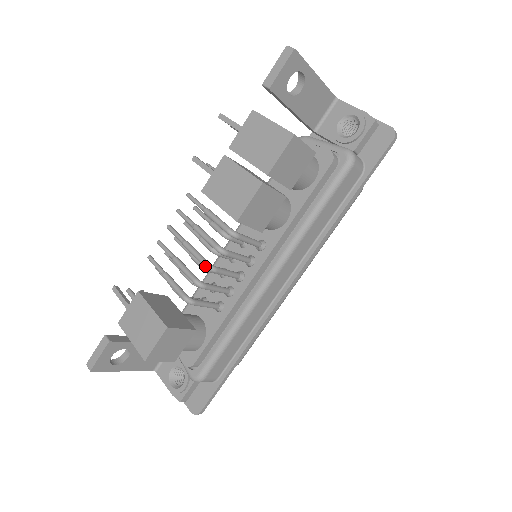
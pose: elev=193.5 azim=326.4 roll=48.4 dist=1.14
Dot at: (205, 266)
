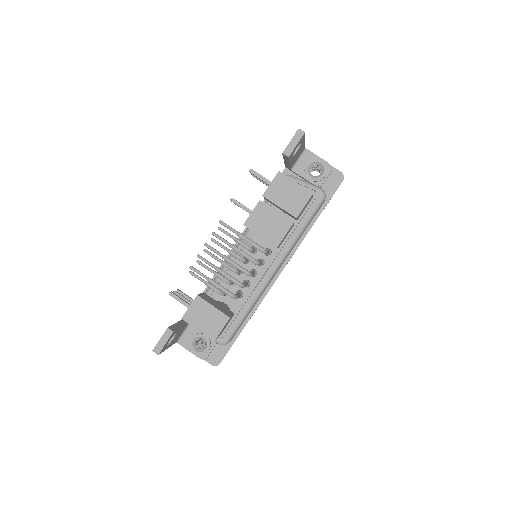
Dot at: (246, 273)
